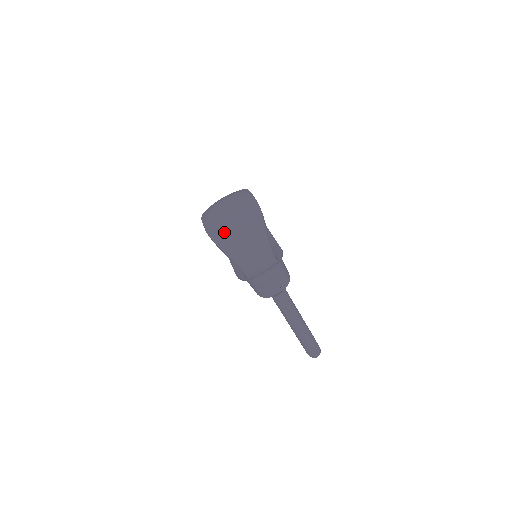
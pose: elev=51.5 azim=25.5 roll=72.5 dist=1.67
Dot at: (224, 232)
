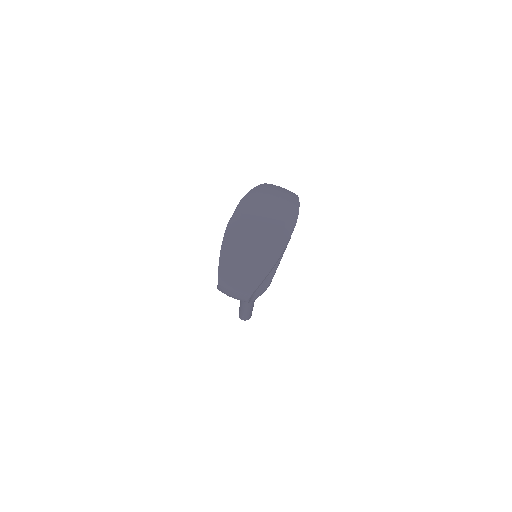
Dot at: (236, 245)
